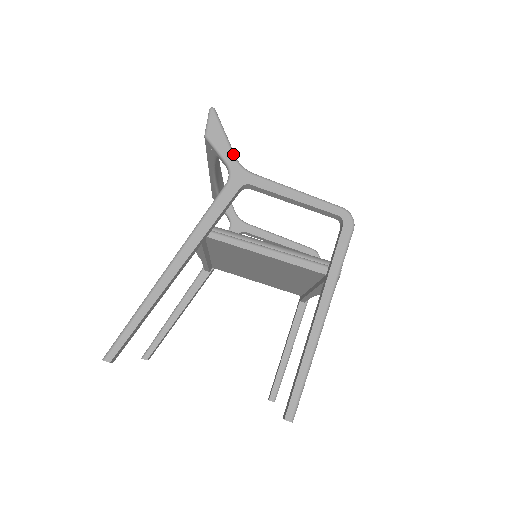
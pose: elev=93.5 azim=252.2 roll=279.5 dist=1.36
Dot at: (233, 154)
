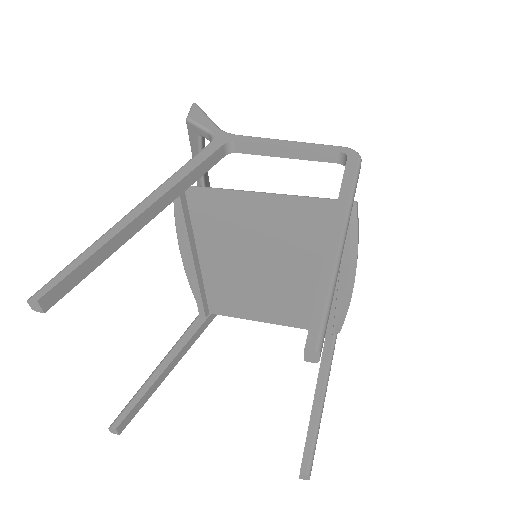
Dot at: (216, 125)
